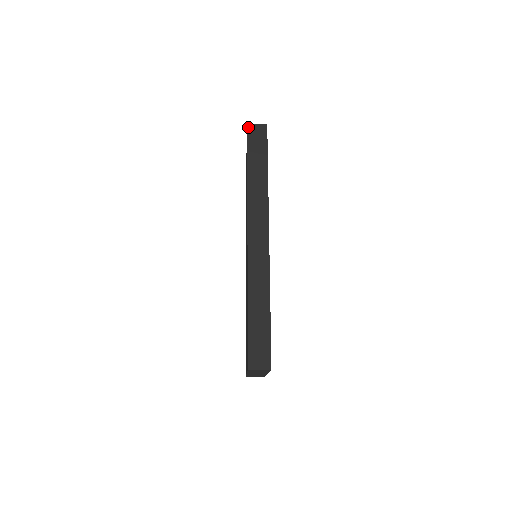
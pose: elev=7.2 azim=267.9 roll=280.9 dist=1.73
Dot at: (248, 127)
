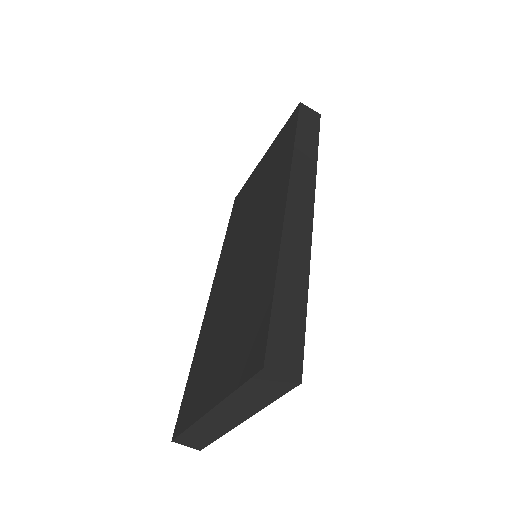
Dot at: (300, 105)
